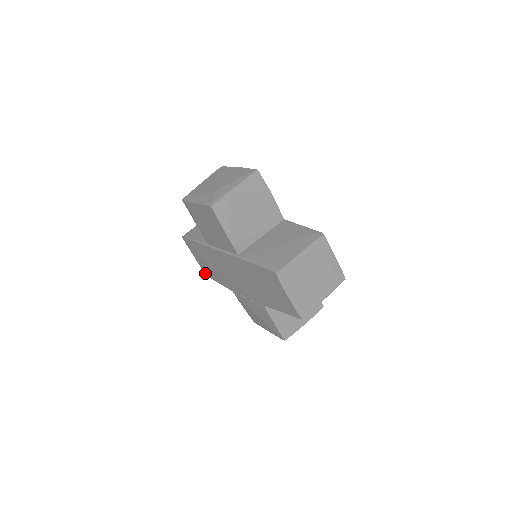
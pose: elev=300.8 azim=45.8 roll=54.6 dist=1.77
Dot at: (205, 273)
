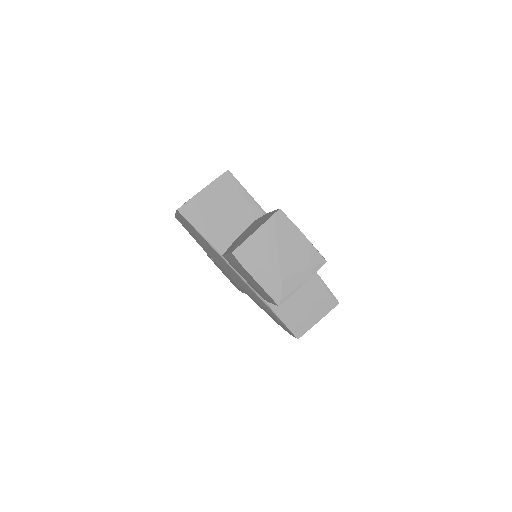
Dot at: (176, 218)
